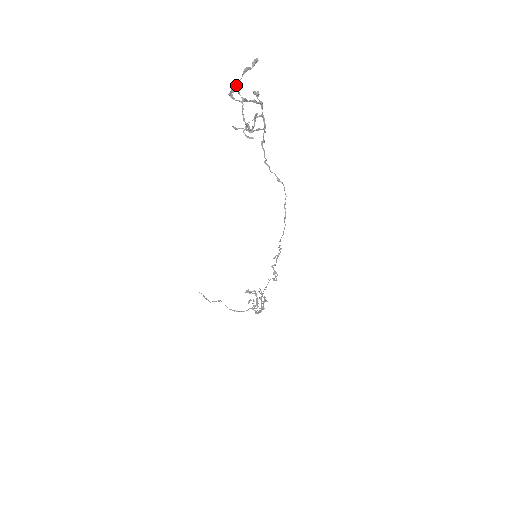
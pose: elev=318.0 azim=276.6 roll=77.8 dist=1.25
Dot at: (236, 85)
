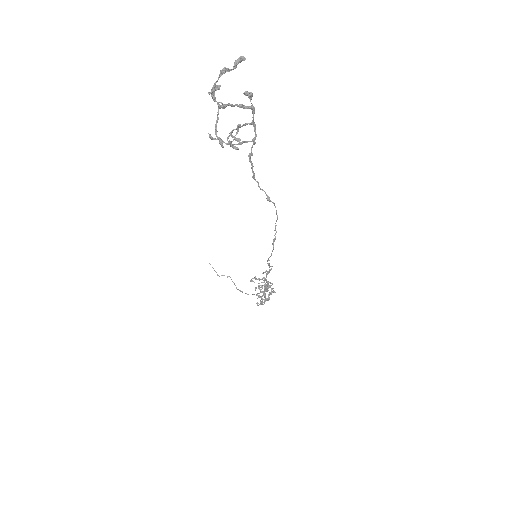
Dot at: occluded
